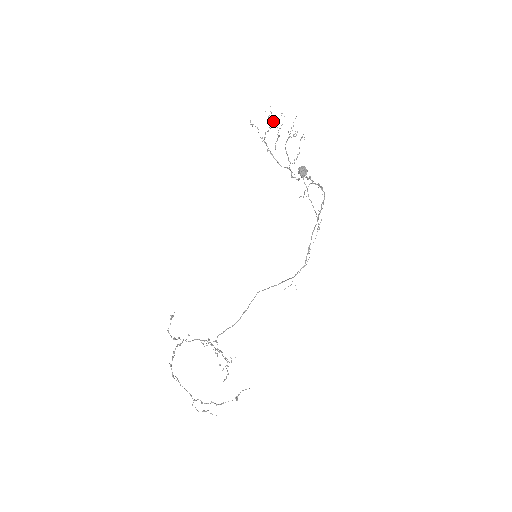
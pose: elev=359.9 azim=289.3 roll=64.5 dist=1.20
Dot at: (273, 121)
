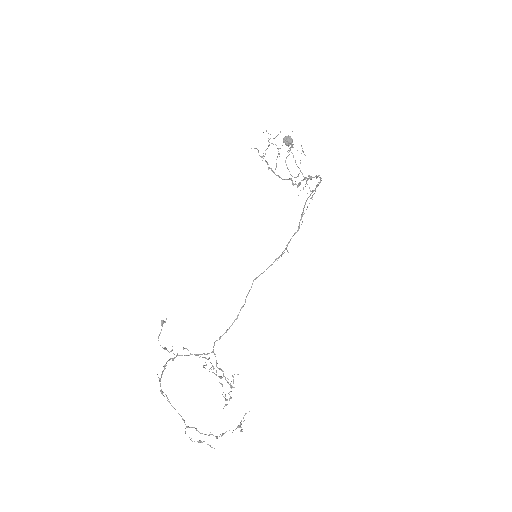
Dot at: occluded
